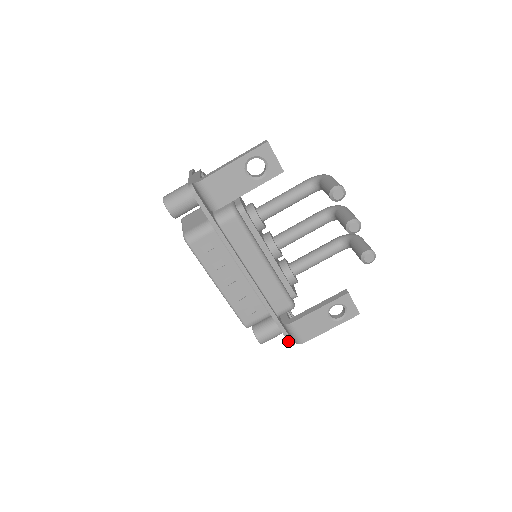
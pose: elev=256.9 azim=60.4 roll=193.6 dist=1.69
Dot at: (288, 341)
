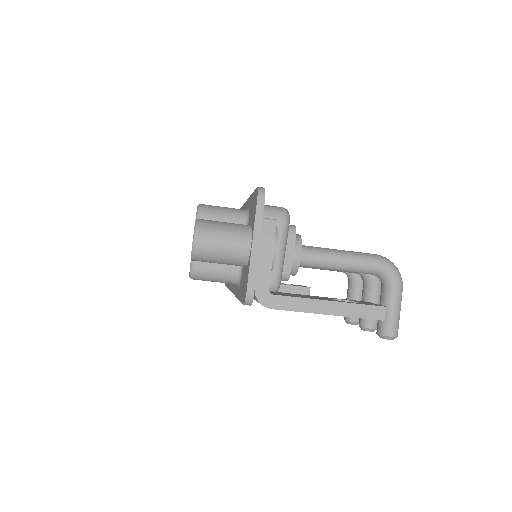
Dot at: occluded
